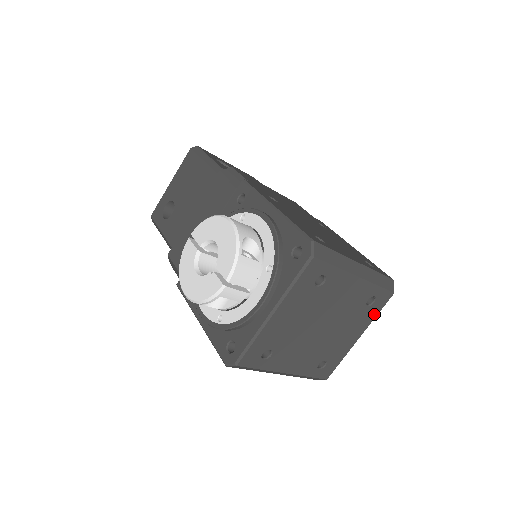
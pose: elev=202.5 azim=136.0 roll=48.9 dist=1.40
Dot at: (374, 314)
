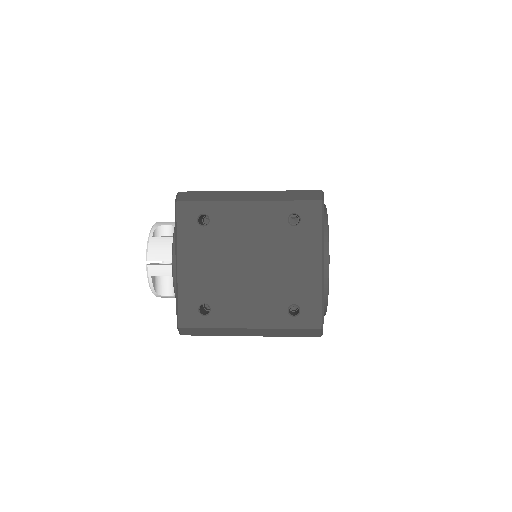
Dot at: (316, 233)
